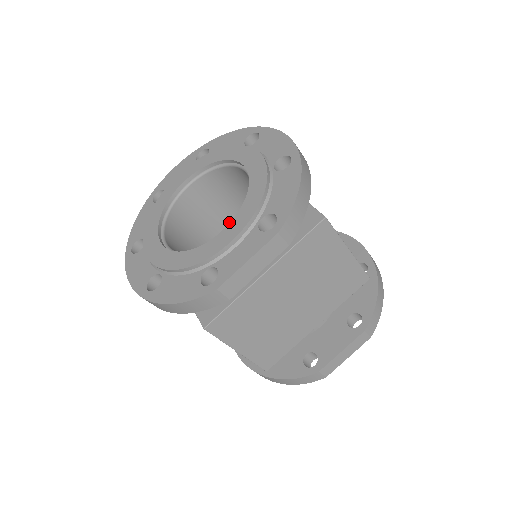
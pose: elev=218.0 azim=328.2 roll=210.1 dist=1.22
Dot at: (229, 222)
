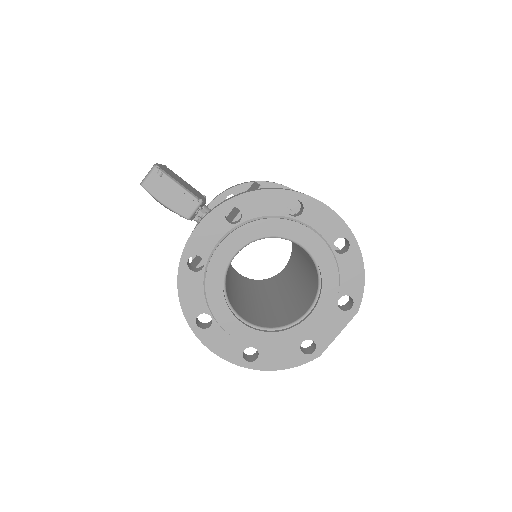
Dot at: occluded
